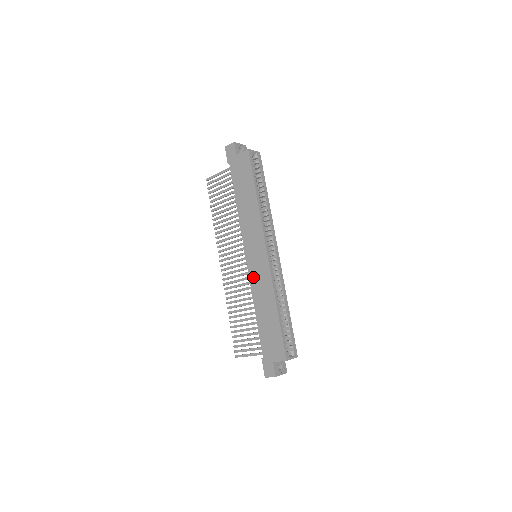
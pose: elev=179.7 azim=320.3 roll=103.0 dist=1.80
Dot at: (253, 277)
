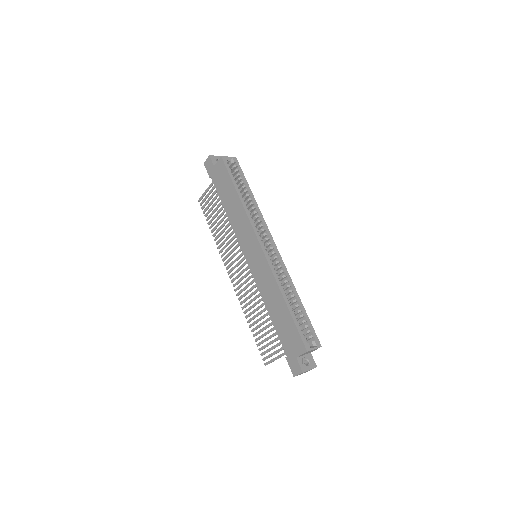
Dot at: (257, 277)
